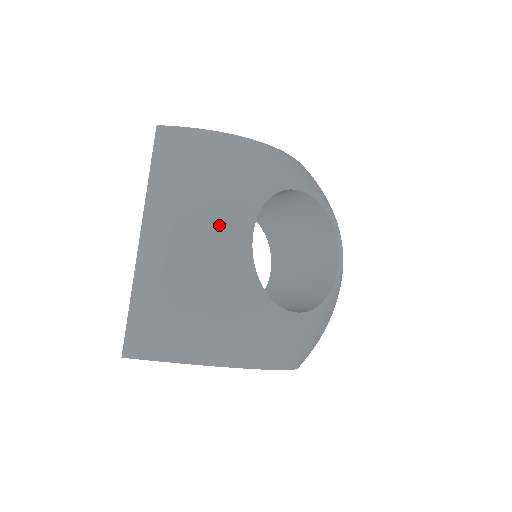
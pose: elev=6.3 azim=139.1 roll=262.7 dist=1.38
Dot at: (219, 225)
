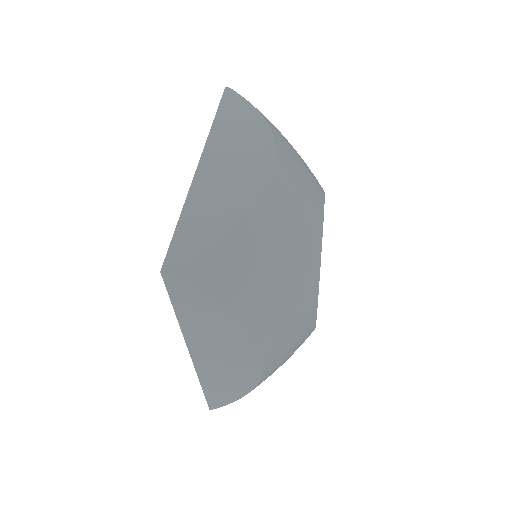
Dot at: (298, 332)
